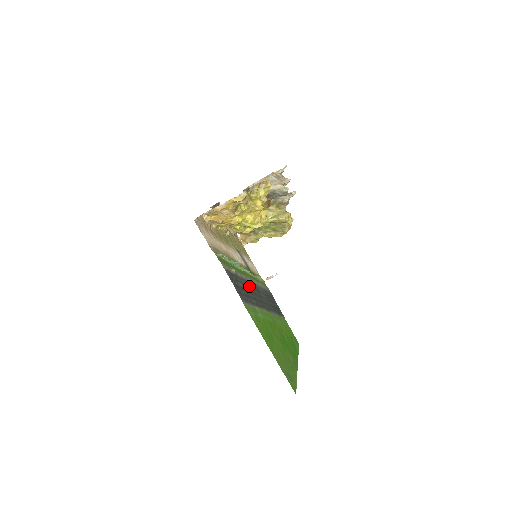
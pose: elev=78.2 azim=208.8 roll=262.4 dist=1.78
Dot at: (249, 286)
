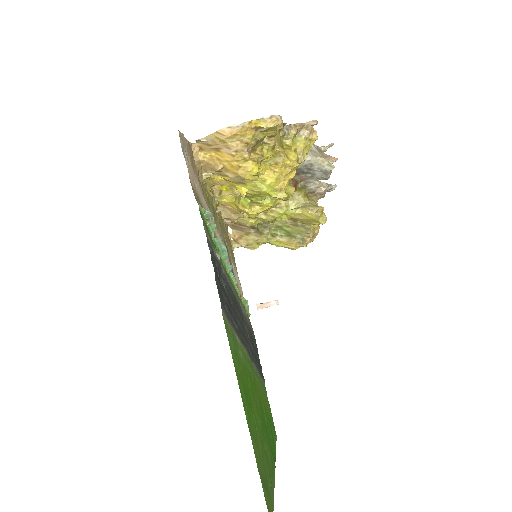
Dot at: (233, 299)
